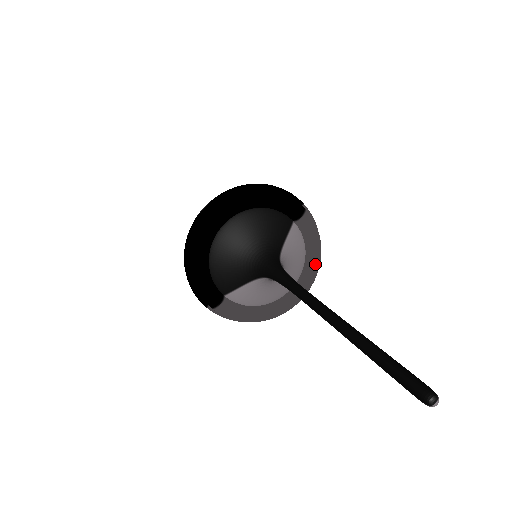
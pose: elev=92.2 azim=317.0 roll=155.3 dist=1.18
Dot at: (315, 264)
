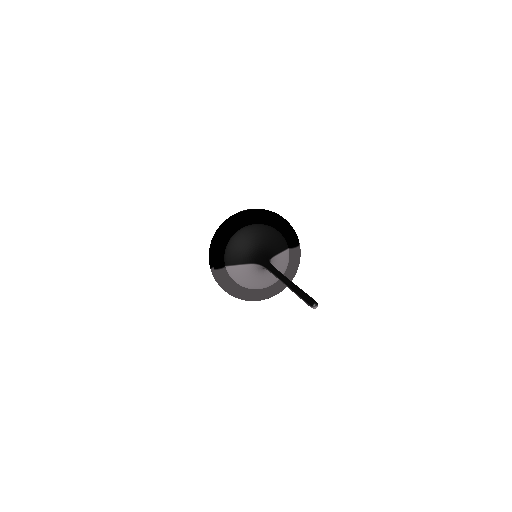
Dot at: occluded
